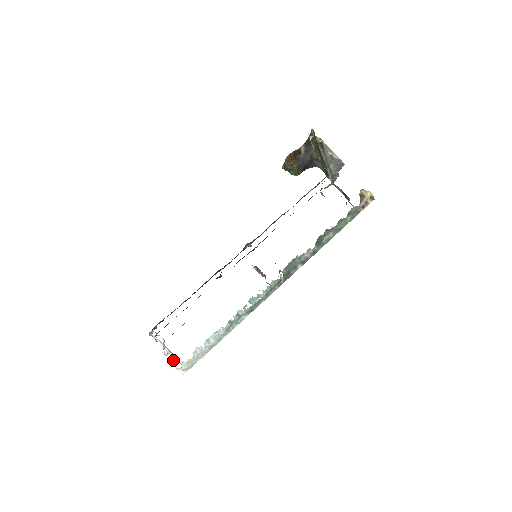
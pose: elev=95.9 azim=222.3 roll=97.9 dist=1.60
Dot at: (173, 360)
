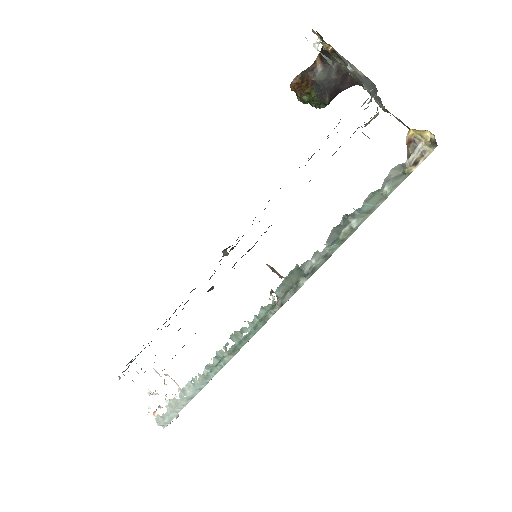
Dot at: occluded
